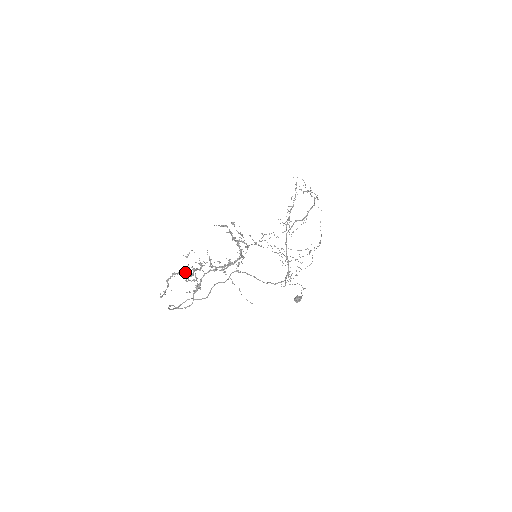
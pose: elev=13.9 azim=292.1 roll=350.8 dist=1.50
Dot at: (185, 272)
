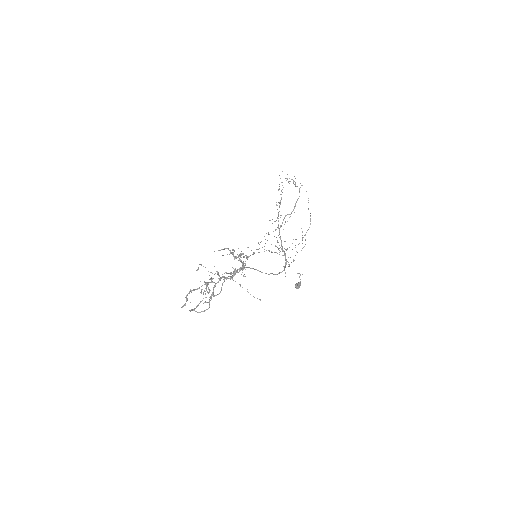
Dot at: (199, 288)
